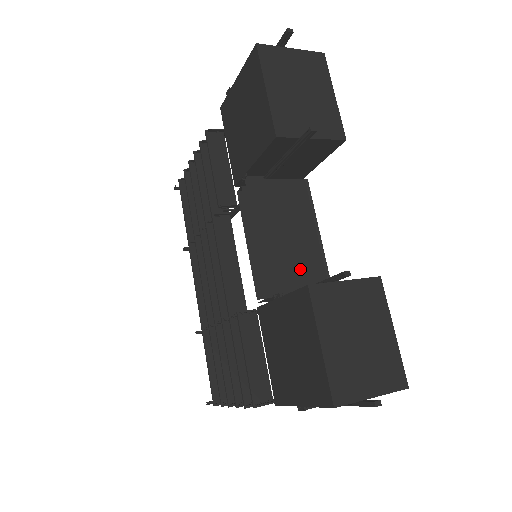
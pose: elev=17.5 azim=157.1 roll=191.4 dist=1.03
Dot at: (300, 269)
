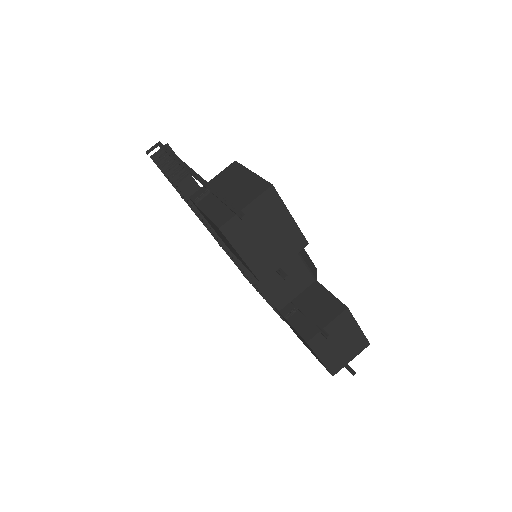
Dot at: (293, 283)
